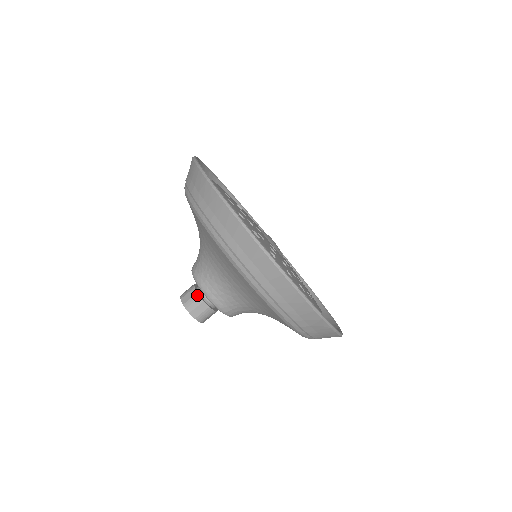
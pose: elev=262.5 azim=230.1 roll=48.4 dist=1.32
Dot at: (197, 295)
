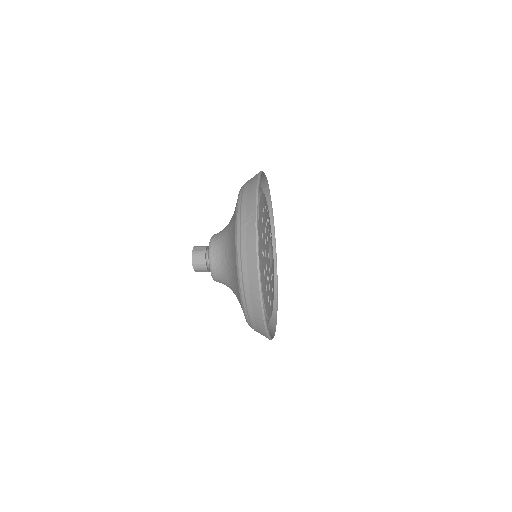
Dot at: occluded
